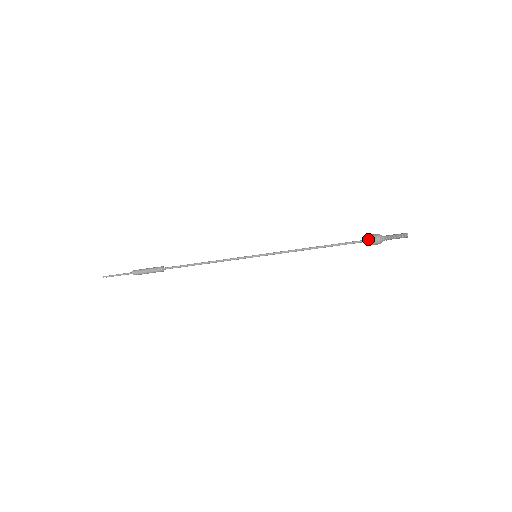
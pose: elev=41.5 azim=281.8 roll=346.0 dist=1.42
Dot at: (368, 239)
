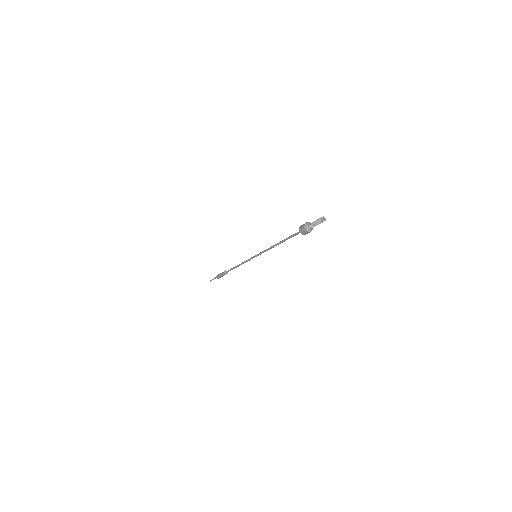
Dot at: (299, 229)
